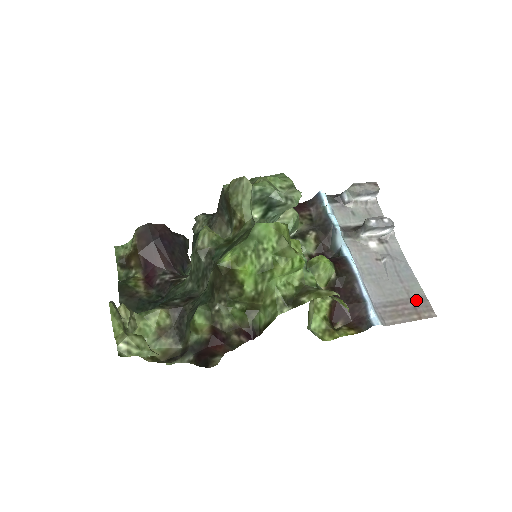
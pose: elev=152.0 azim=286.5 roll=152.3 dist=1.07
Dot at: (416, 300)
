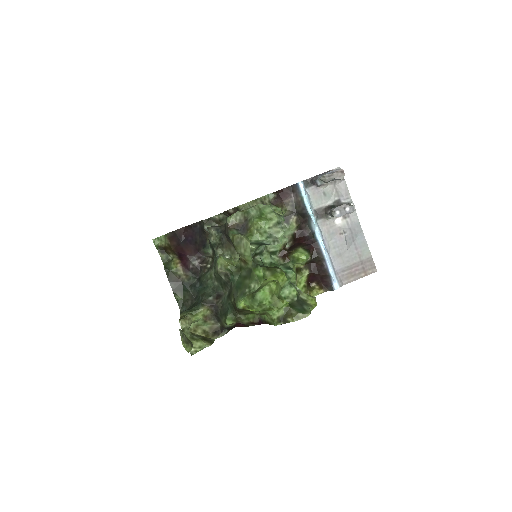
Dot at: (365, 262)
